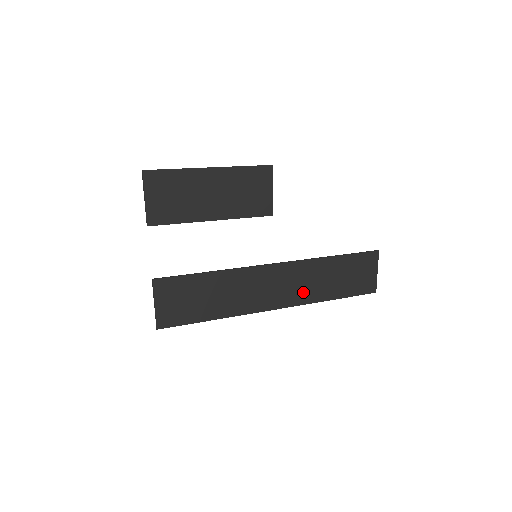
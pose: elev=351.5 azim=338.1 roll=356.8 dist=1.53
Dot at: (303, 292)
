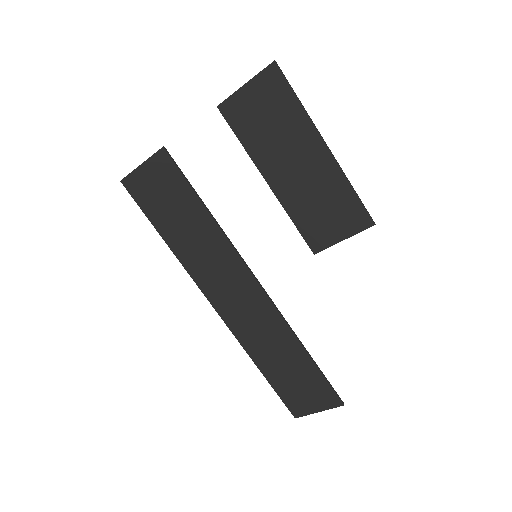
Dot at: (248, 330)
